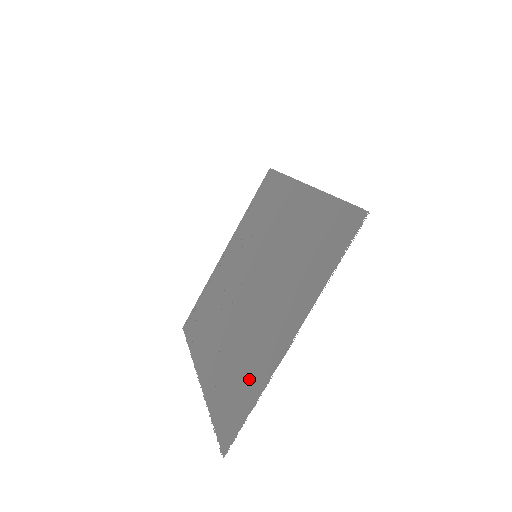
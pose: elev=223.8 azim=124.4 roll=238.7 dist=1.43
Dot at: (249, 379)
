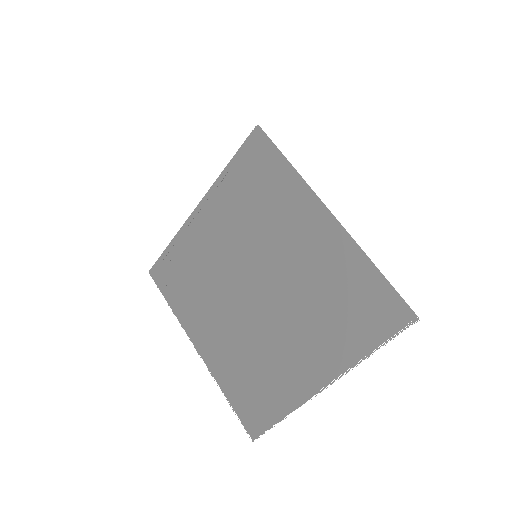
Dot at: (272, 392)
